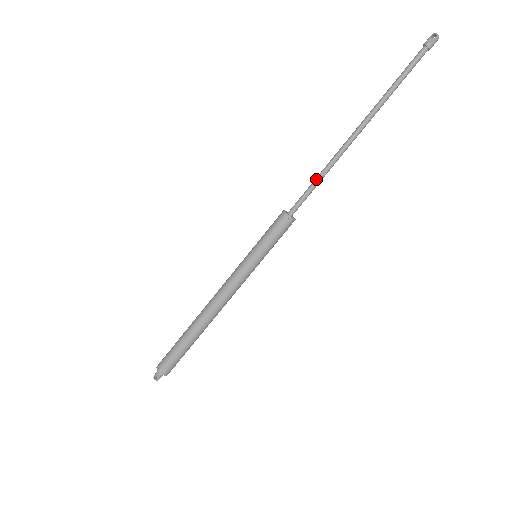
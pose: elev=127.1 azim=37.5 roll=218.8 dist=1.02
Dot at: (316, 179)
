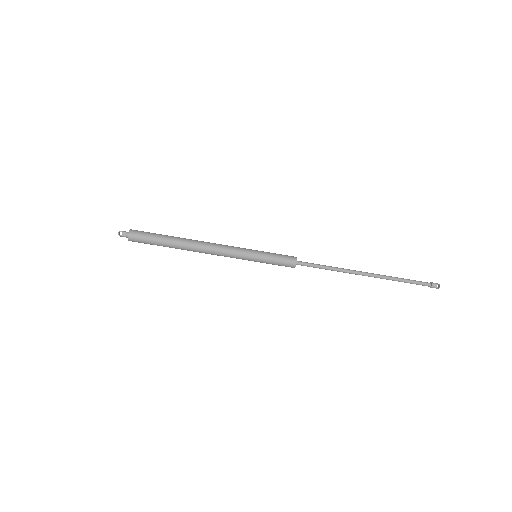
Dot at: (327, 267)
